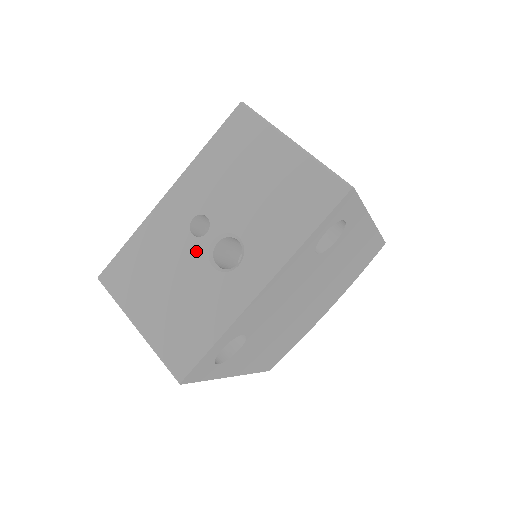
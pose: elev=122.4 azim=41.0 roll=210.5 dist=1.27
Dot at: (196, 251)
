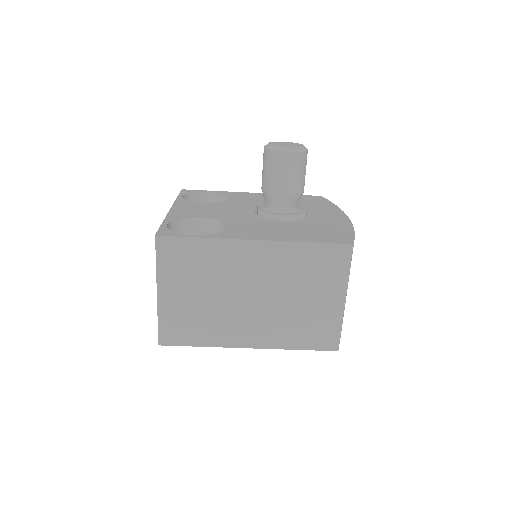
Dot at: occluded
